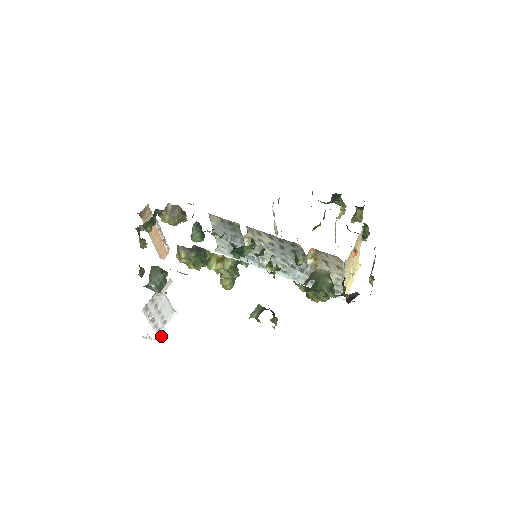
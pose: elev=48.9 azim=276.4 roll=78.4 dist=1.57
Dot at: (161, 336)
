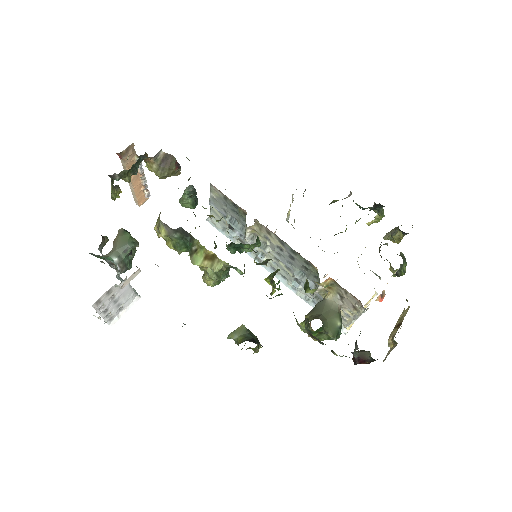
Dot at: (112, 324)
